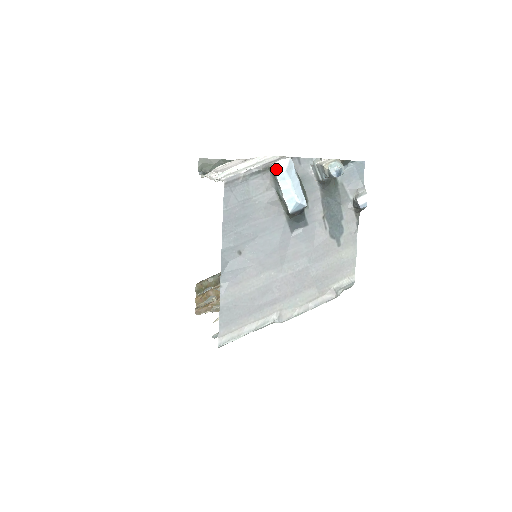
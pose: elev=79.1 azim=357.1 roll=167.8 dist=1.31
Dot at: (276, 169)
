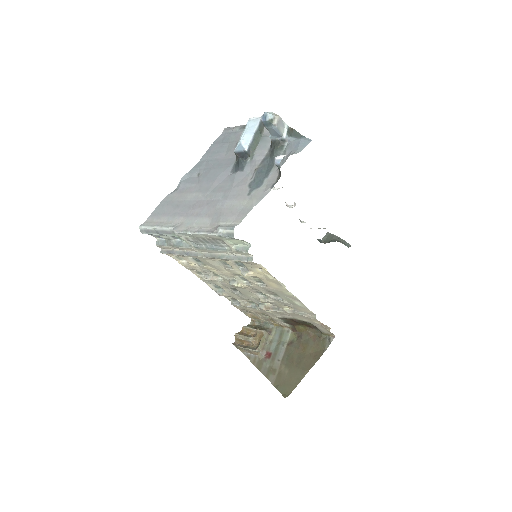
Dot at: (248, 121)
